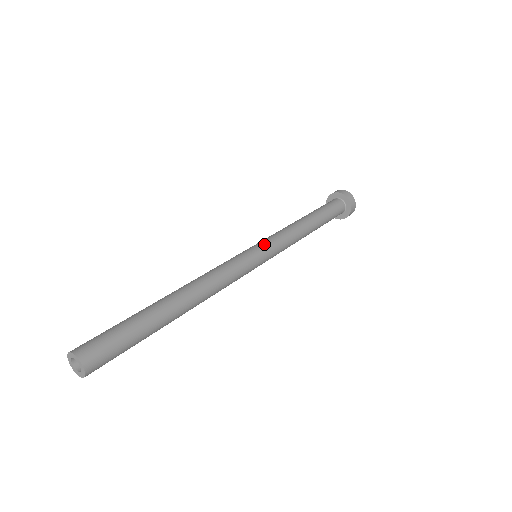
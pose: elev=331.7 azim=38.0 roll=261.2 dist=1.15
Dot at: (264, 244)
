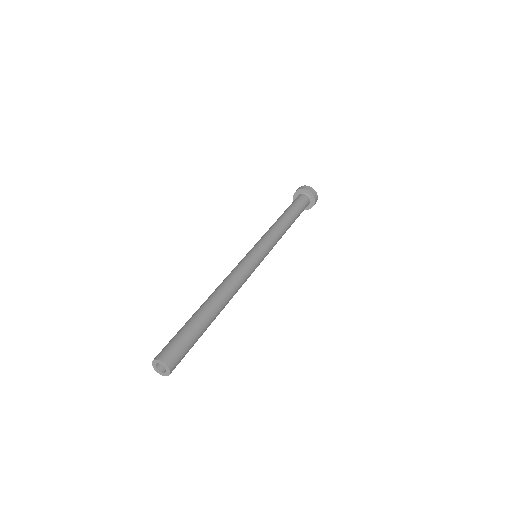
Dot at: (266, 250)
